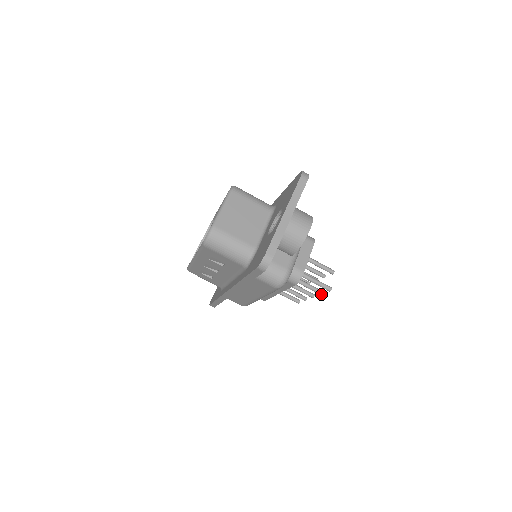
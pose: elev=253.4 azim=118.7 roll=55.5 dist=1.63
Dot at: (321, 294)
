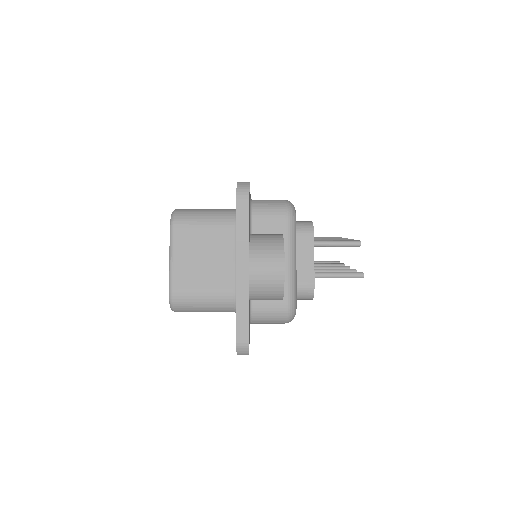
Dot at: occluded
